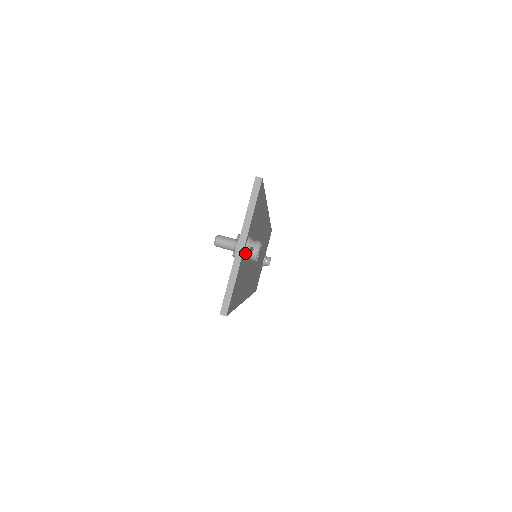
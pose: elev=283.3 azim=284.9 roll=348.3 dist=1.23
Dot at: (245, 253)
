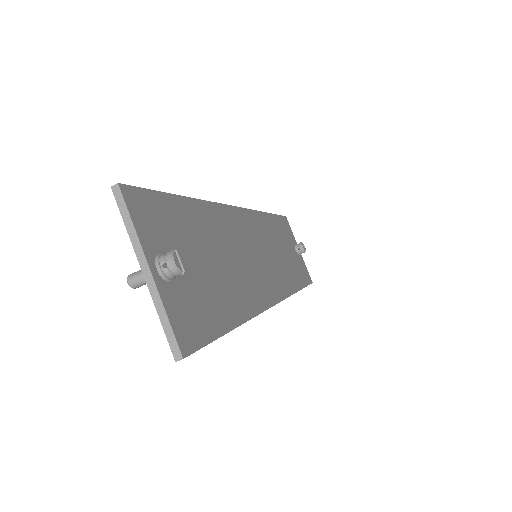
Dot at: (161, 275)
